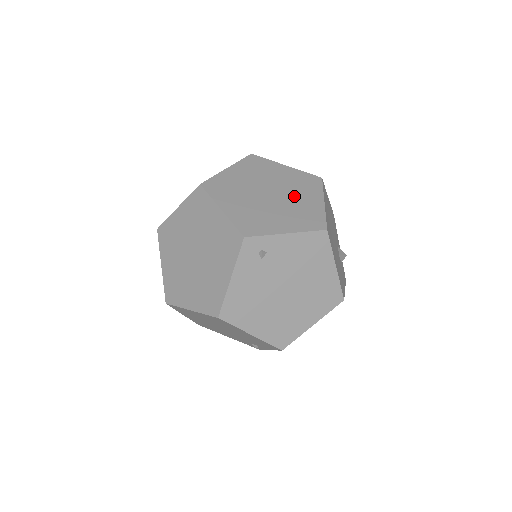
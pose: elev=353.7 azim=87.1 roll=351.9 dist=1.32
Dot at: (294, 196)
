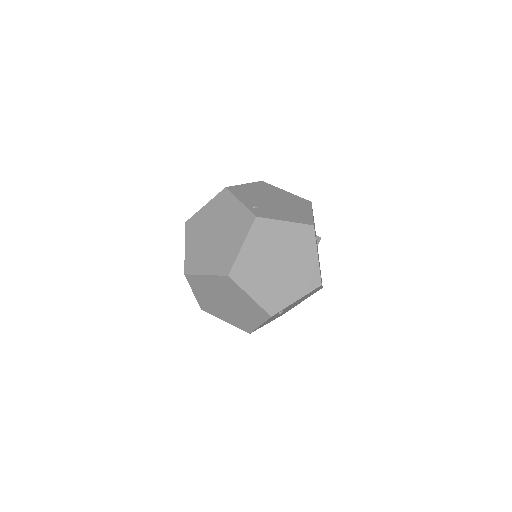
Dot at: (297, 259)
